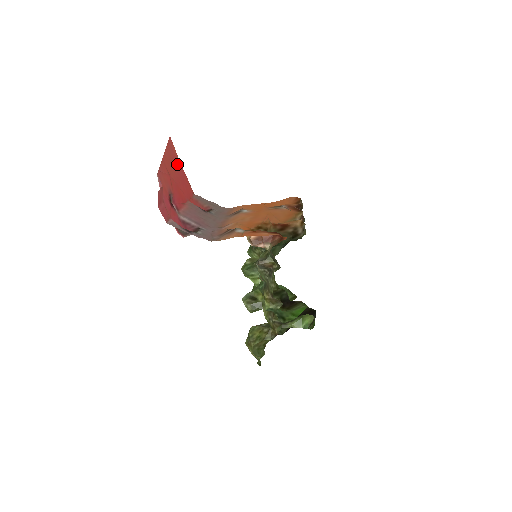
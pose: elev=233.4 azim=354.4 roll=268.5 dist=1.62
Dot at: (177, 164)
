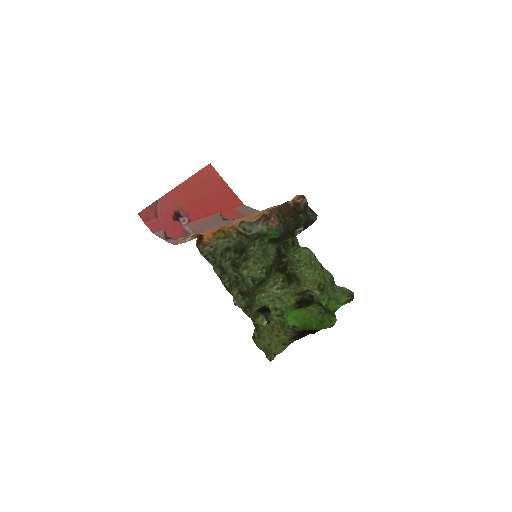
Dot at: (216, 184)
